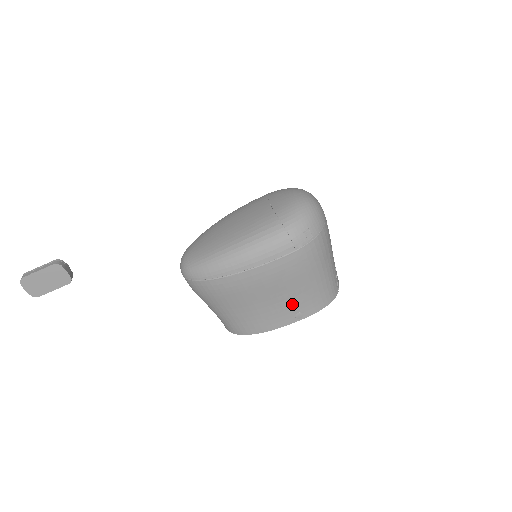
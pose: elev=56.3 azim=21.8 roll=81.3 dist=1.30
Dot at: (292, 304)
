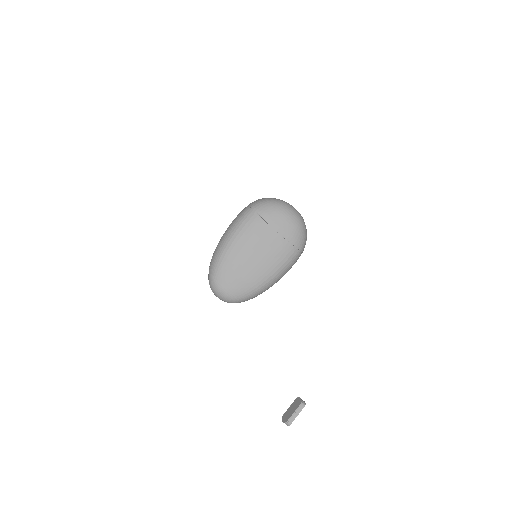
Dot at: occluded
